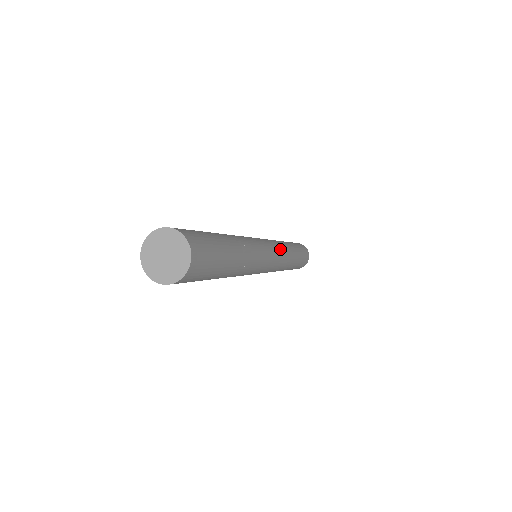
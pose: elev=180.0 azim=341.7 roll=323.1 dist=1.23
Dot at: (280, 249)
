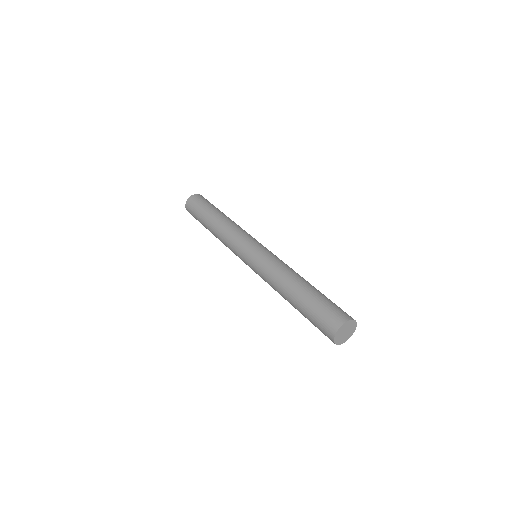
Dot at: occluded
